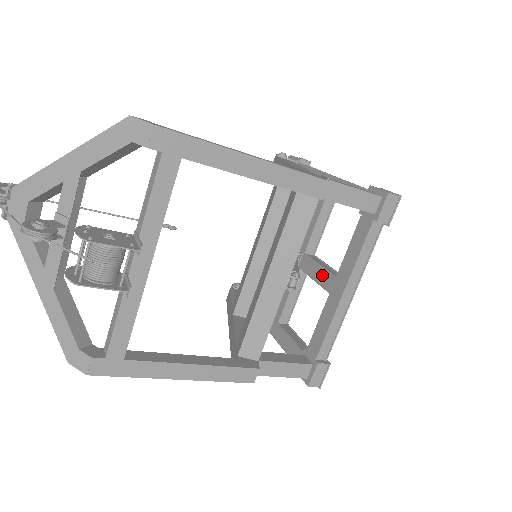
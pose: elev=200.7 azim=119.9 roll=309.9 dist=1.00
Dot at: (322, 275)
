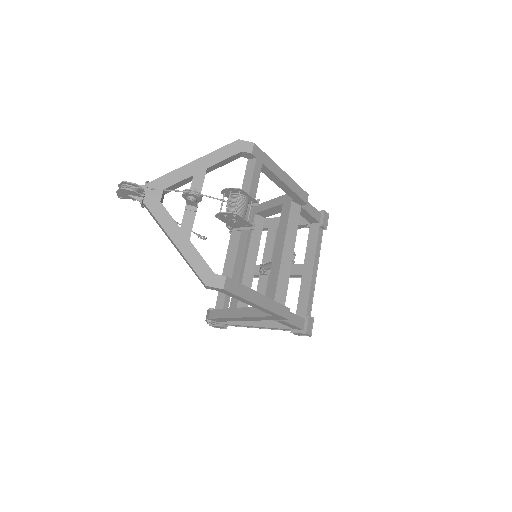
Dot at: (292, 269)
